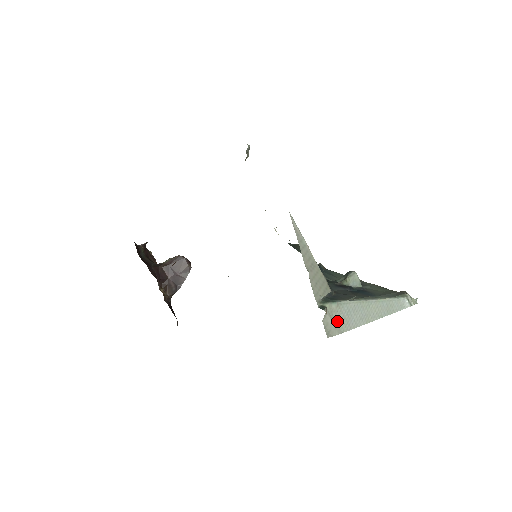
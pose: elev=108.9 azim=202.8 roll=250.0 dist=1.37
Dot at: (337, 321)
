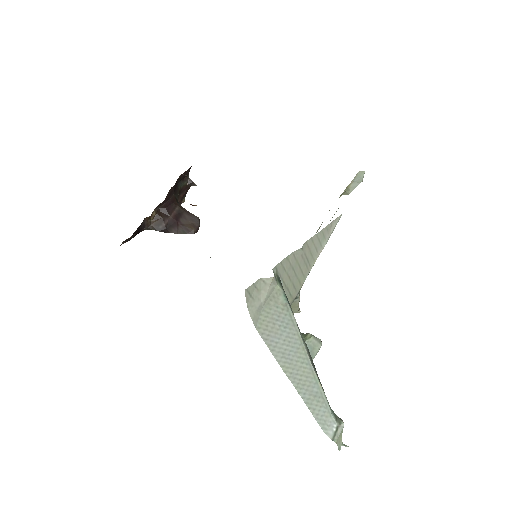
Dot at: (266, 311)
